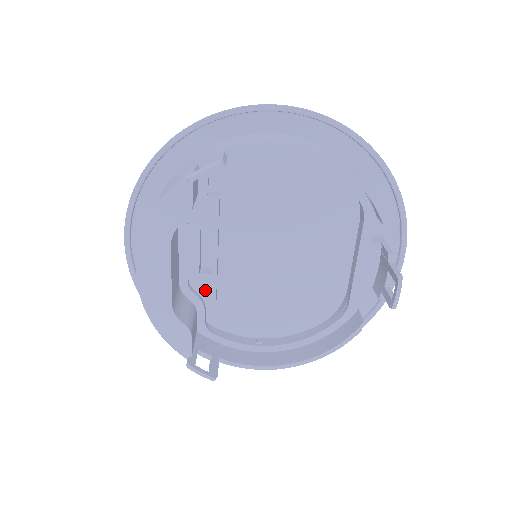
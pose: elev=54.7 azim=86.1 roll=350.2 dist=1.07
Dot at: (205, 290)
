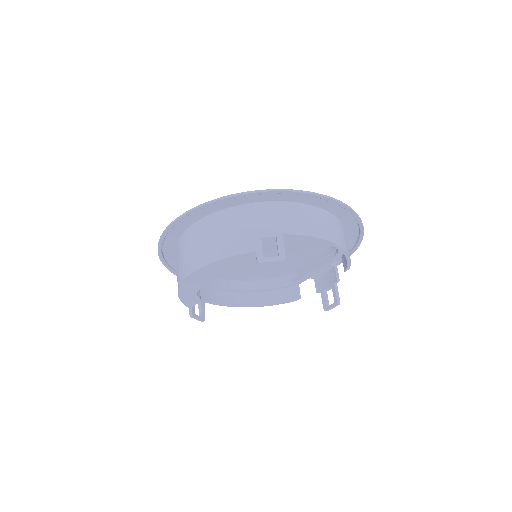
Dot at: occluded
